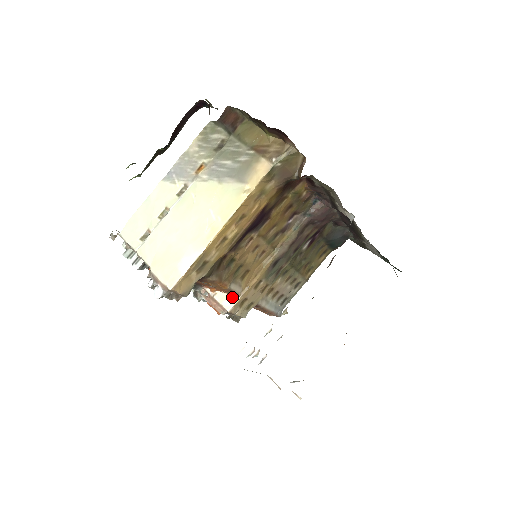
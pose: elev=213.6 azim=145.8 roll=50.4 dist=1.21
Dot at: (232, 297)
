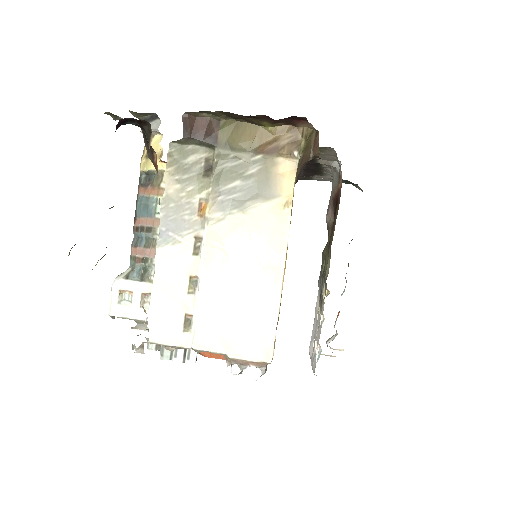
Dot at: occluded
